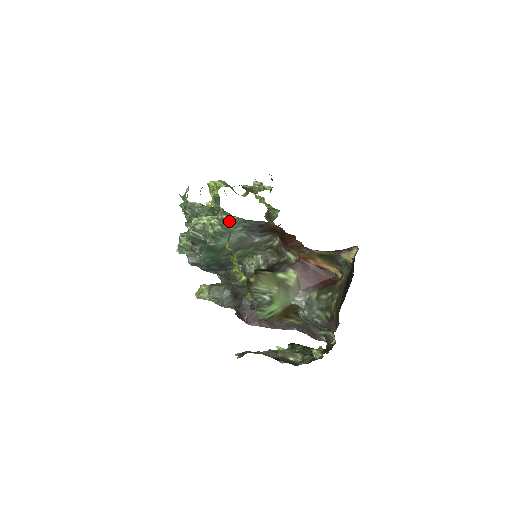
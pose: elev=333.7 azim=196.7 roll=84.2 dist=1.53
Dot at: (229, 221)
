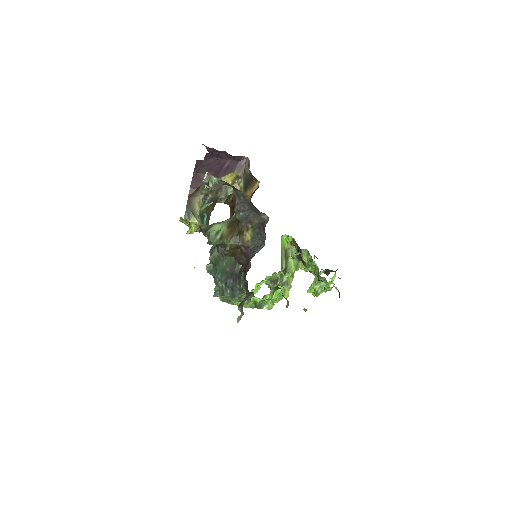
Dot at: occluded
